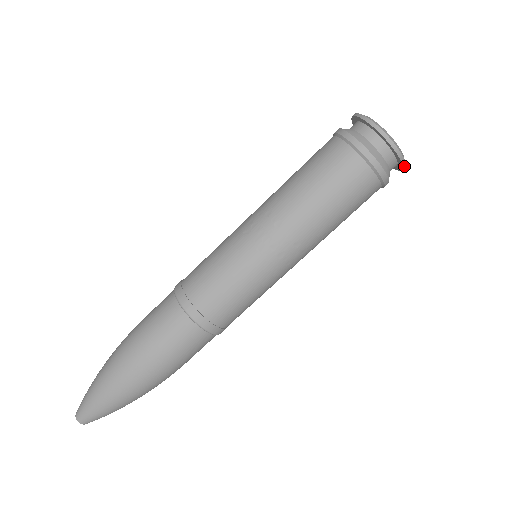
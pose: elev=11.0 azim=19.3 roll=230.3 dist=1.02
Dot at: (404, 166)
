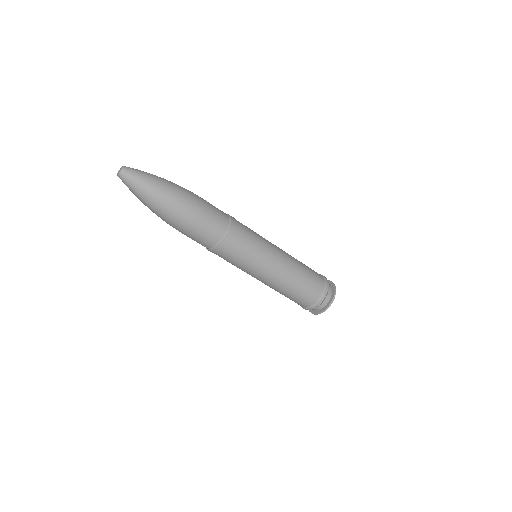
Dot at: occluded
